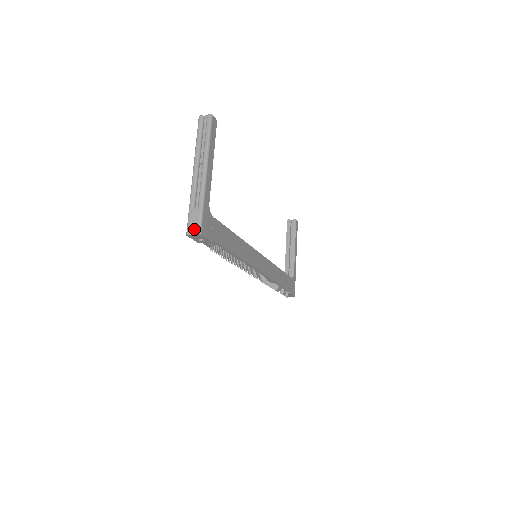
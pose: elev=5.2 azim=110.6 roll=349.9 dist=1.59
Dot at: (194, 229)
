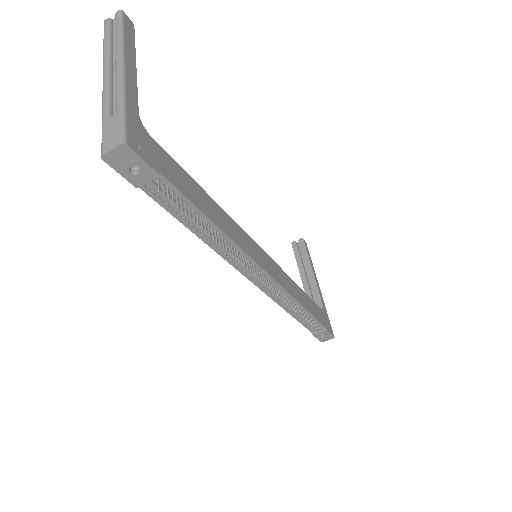
Dot at: (113, 141)
